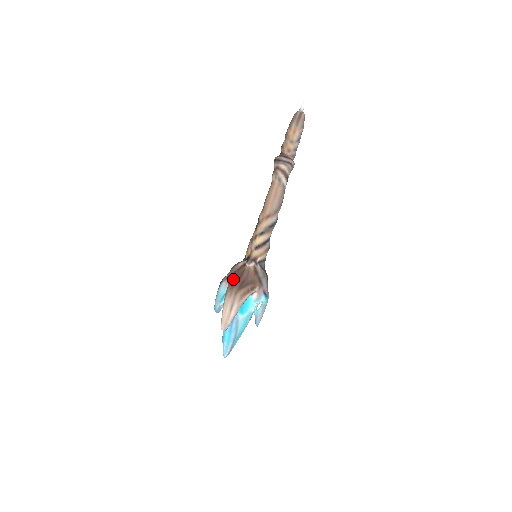
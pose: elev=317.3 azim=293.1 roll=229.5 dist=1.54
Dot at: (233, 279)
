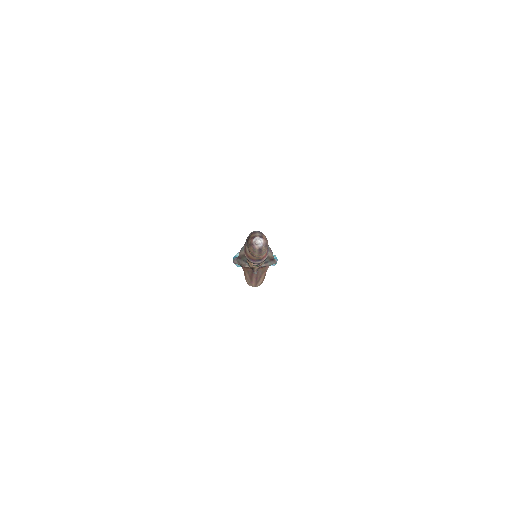
Dot at: (247, 275)
